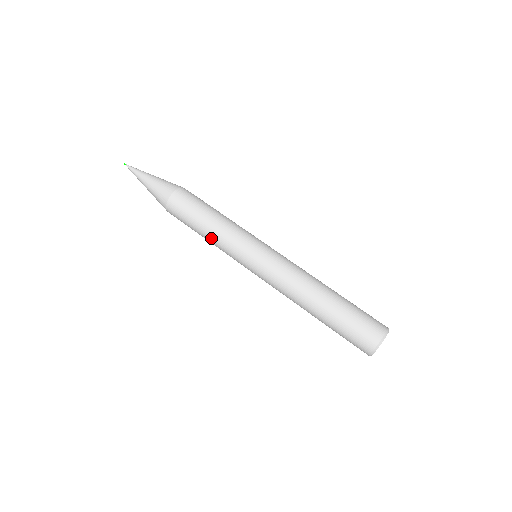
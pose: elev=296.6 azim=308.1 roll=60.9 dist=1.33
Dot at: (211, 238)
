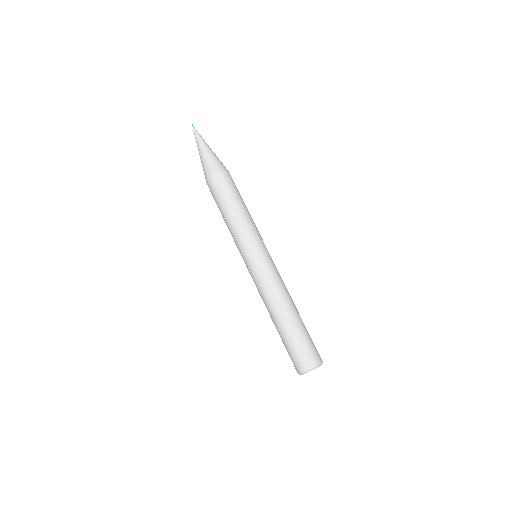
Dot at: (235, 220)
